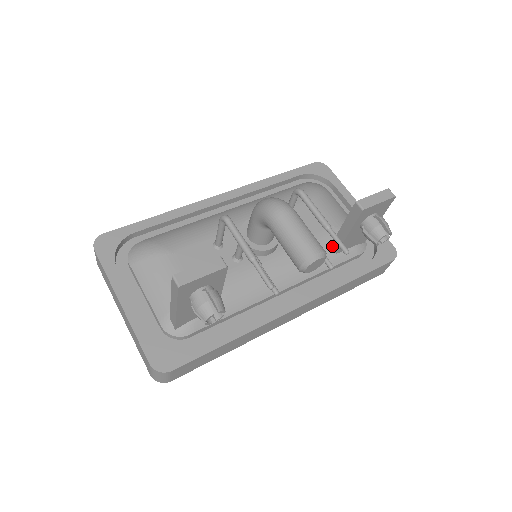
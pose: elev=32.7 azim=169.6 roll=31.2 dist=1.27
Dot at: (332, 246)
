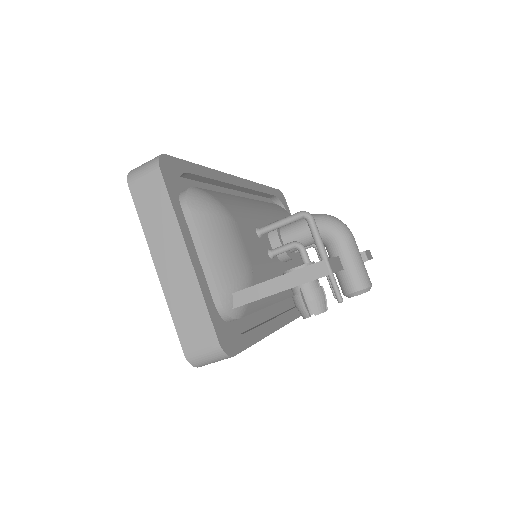
Dot at: occluded
